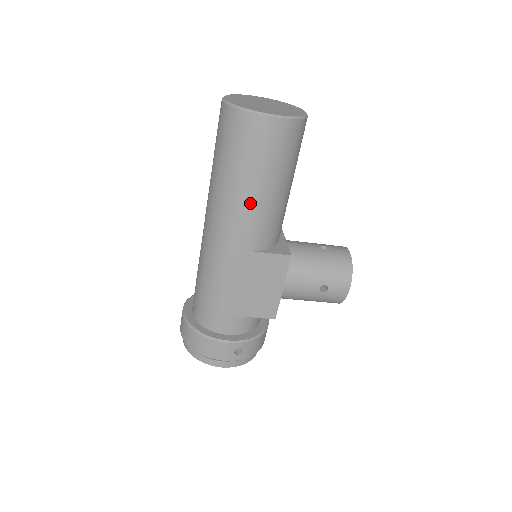
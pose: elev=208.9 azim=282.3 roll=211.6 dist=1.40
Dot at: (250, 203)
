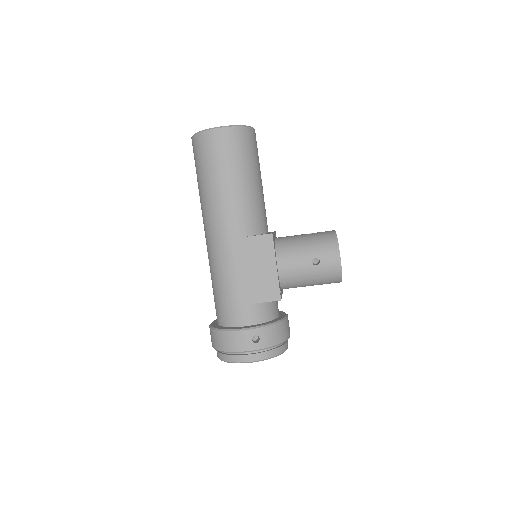
Dot at: (224, 197)
